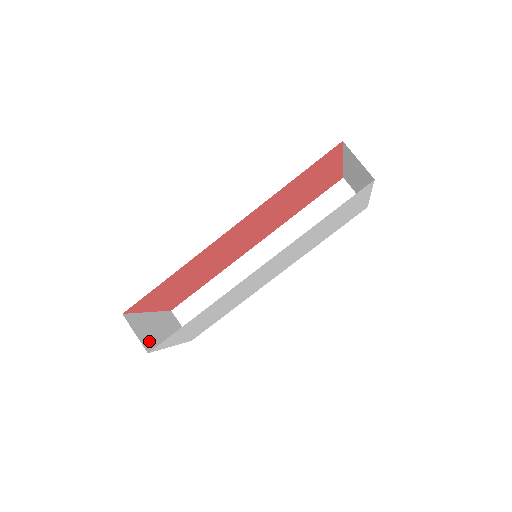
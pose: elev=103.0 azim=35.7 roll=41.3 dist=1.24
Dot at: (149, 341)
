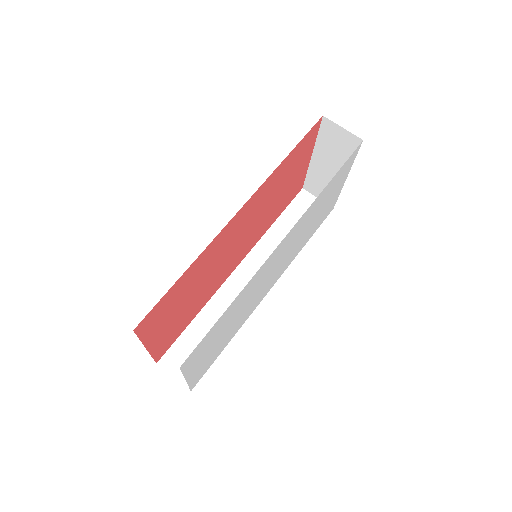
Dot at: occluded
